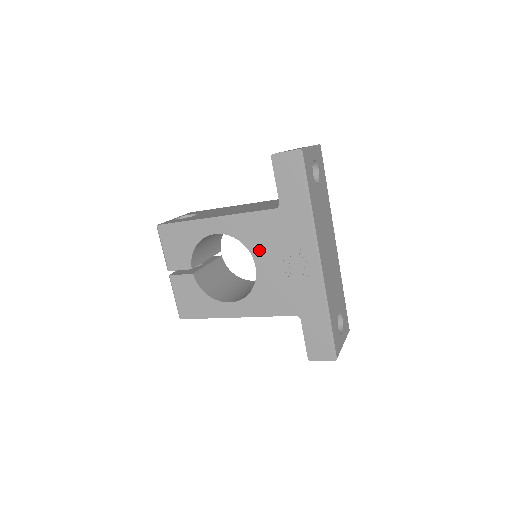
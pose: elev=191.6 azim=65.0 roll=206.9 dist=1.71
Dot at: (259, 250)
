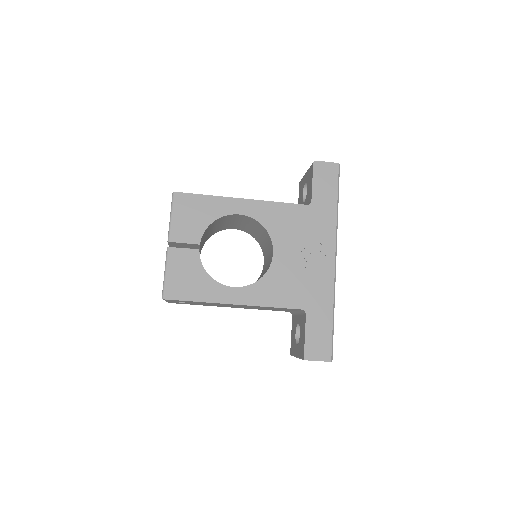
Dot at: (281, 239)
